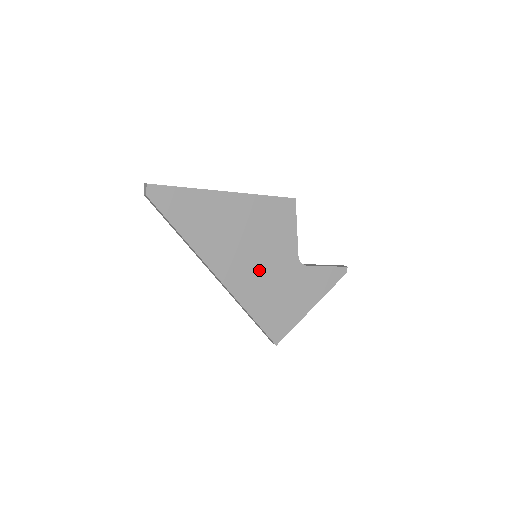
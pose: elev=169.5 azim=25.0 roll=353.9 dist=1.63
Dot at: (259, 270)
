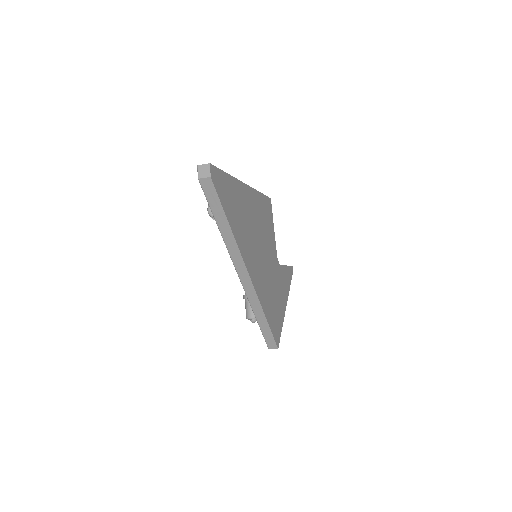
Dot at: (265, 269)
